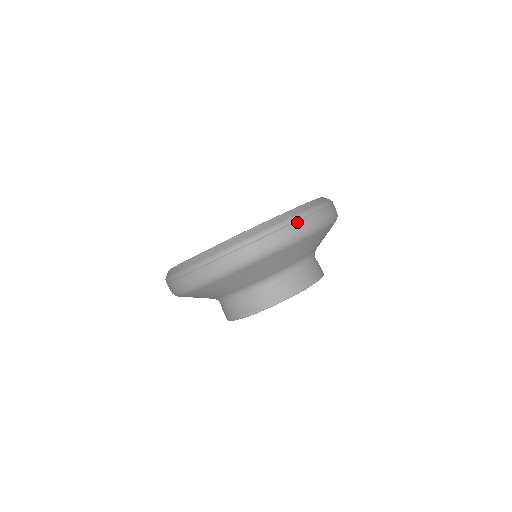
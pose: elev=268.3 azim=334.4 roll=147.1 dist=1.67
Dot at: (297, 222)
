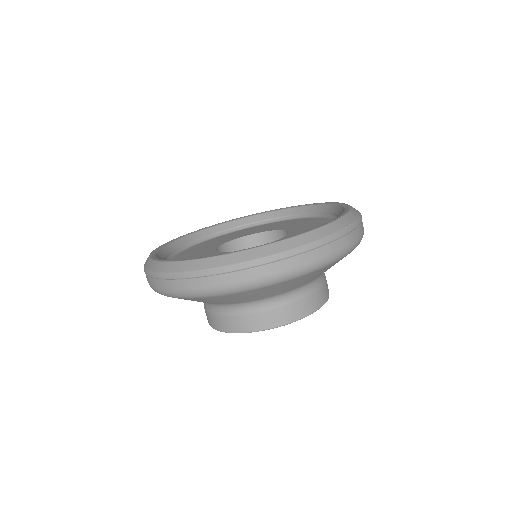
Dot at: (348, 234)
